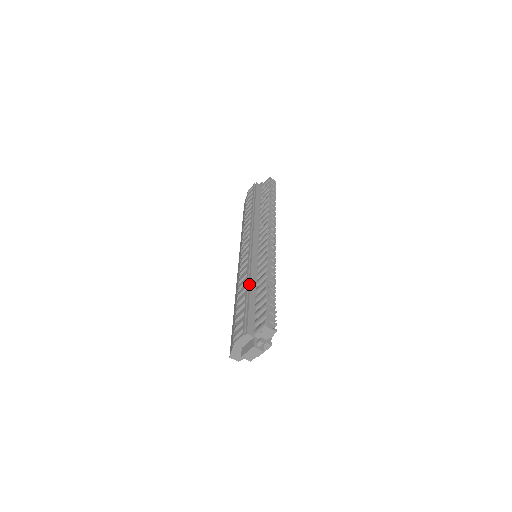
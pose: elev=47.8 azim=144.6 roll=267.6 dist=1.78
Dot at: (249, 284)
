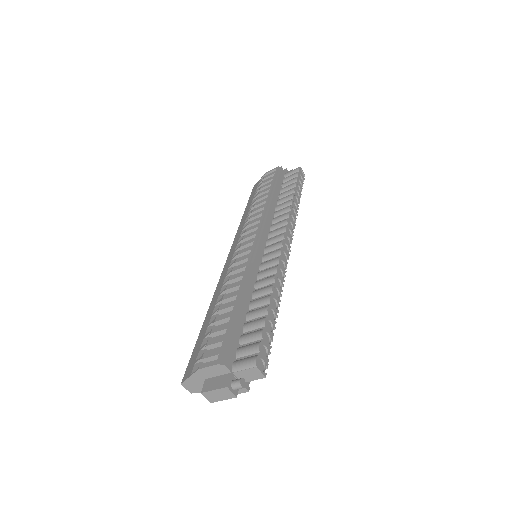
Dot at: (243, 292)
